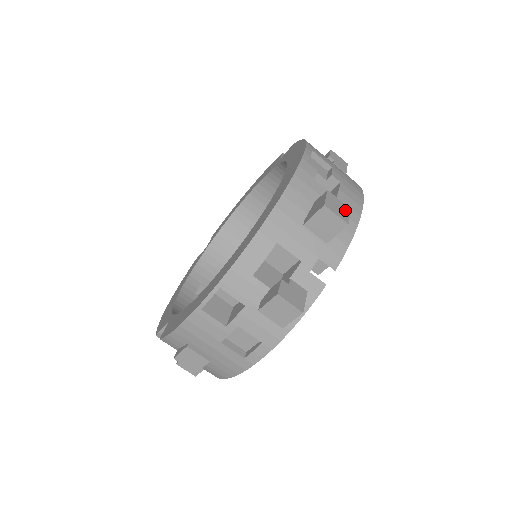
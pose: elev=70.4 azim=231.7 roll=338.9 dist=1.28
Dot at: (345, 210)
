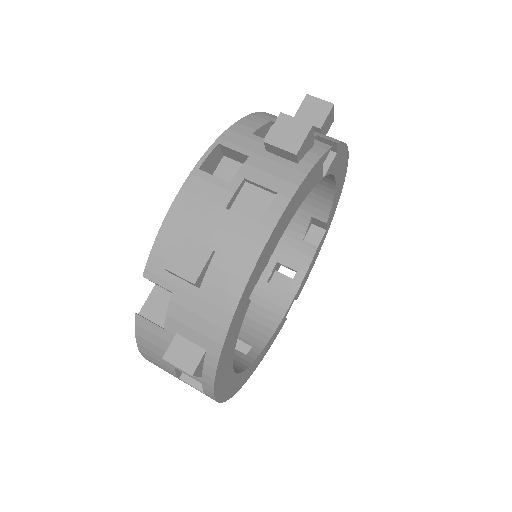
Dot at: occluded
